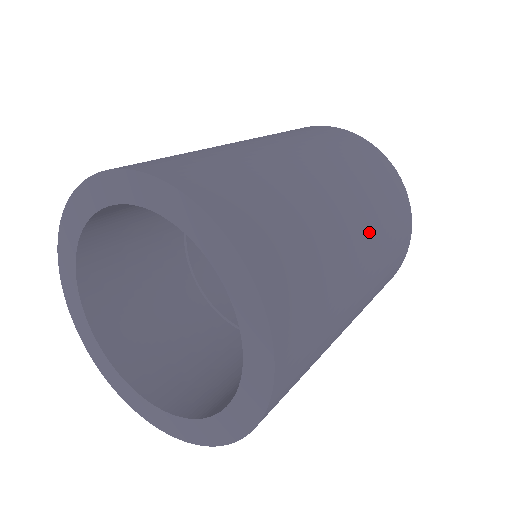
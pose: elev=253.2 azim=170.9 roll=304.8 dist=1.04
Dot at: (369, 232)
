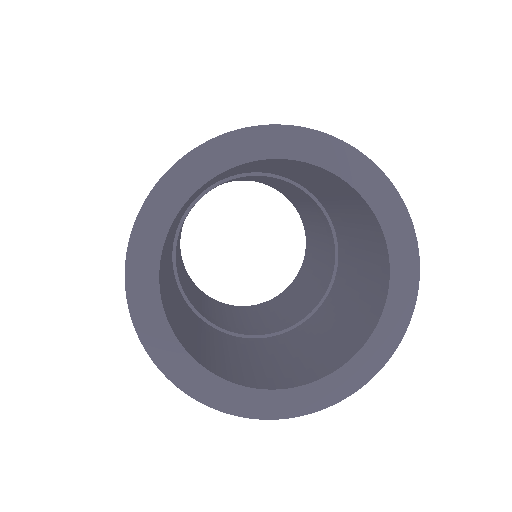
Dot at: occluded
